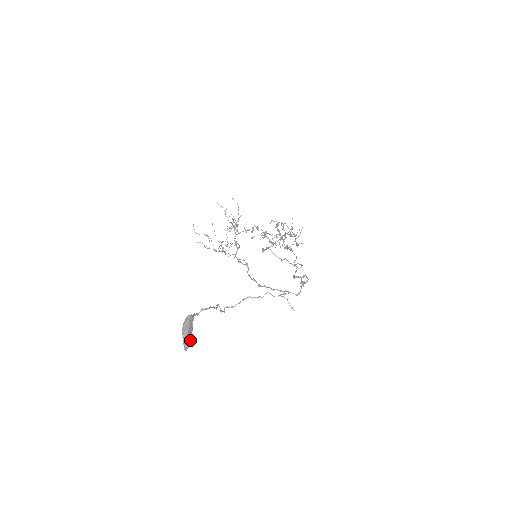
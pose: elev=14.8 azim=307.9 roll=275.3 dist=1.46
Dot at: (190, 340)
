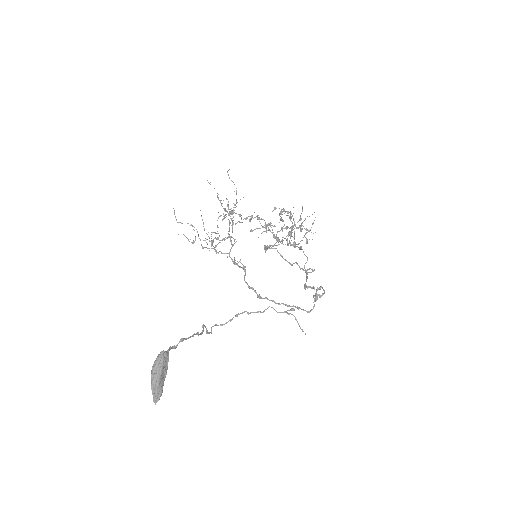
Dot at: (162, 388)
